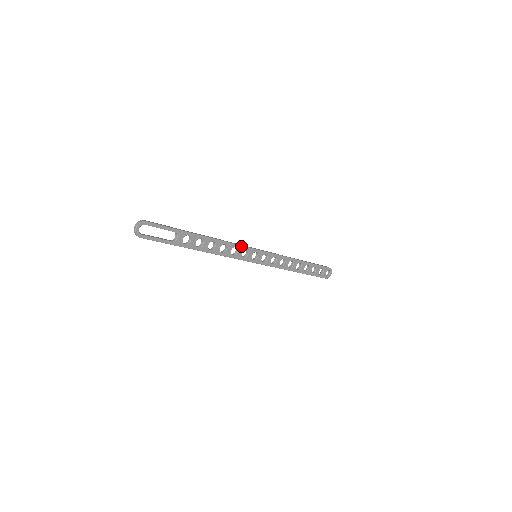
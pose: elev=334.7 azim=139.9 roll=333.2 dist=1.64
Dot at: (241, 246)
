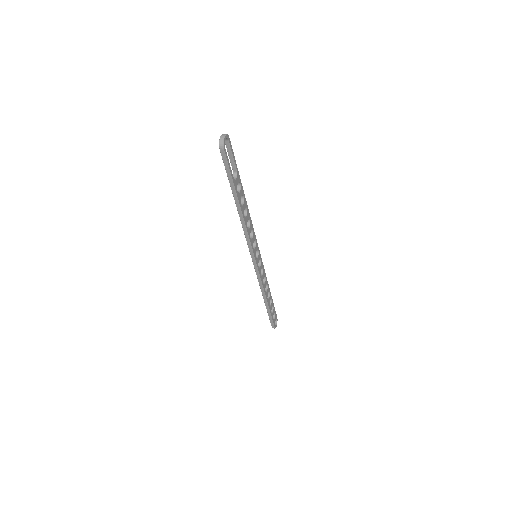
Dot at: (254, 234)
